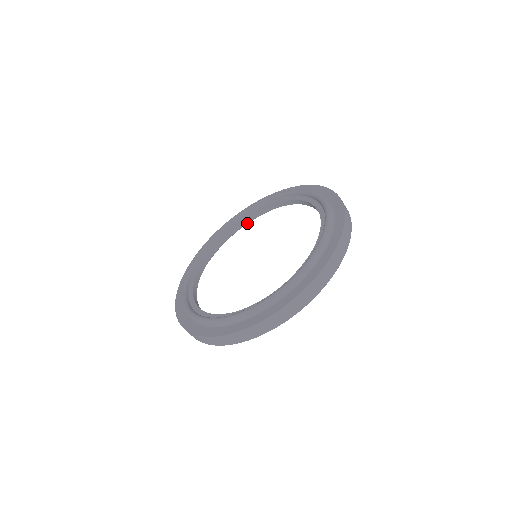
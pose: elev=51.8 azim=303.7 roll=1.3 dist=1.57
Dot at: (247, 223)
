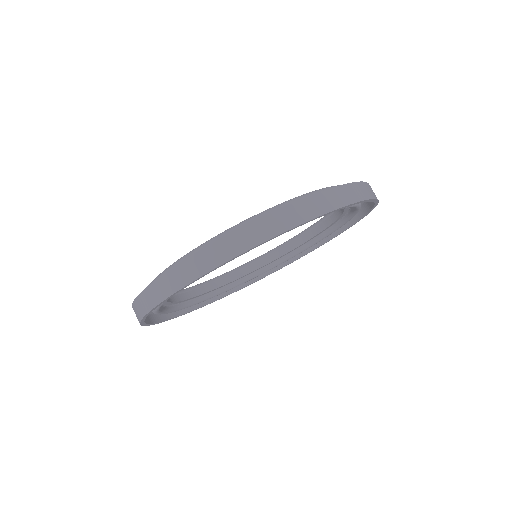
Dot at: (272, 266)
